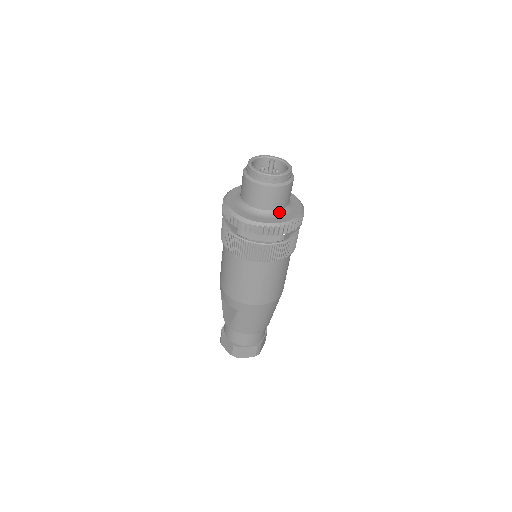
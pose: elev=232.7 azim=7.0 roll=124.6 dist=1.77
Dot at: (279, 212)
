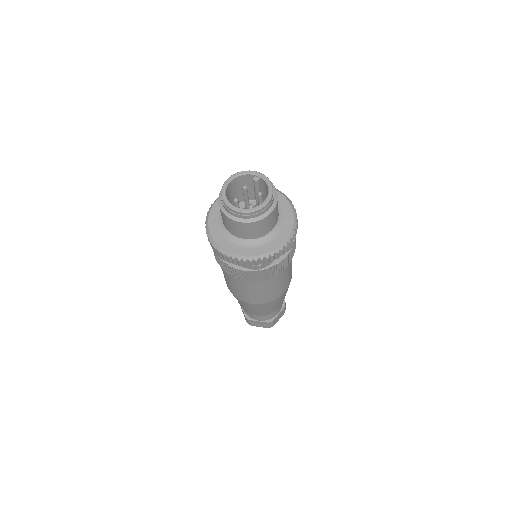
Dot at: (258, 240)
